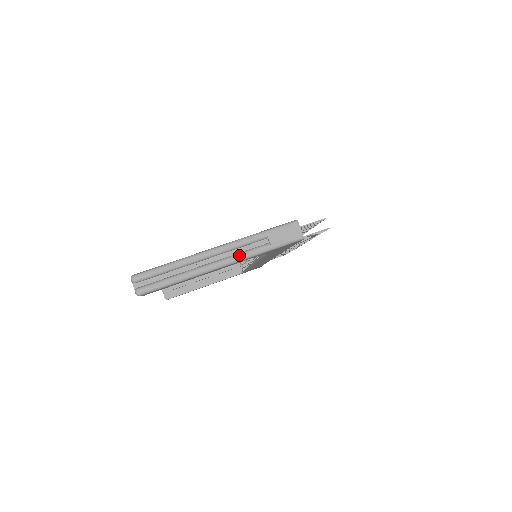
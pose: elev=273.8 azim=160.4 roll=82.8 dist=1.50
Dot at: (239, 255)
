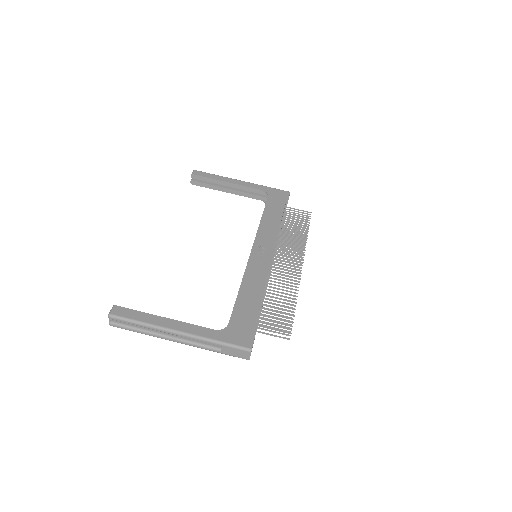
Dot at: (194, 345)
